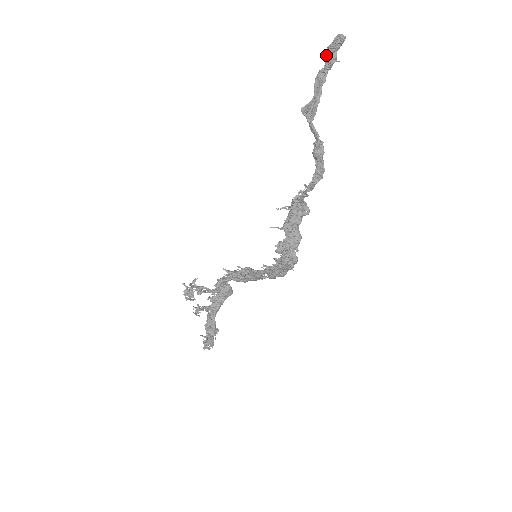
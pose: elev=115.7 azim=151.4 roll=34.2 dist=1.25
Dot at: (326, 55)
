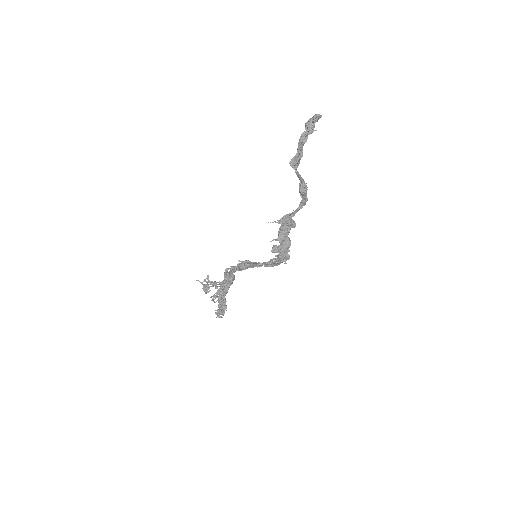
Dot at: (307, 126)
